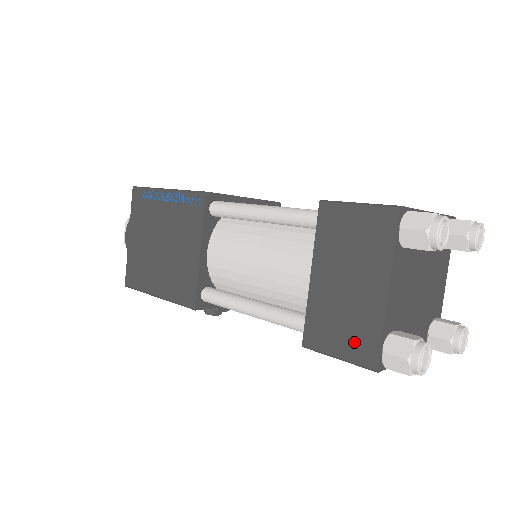
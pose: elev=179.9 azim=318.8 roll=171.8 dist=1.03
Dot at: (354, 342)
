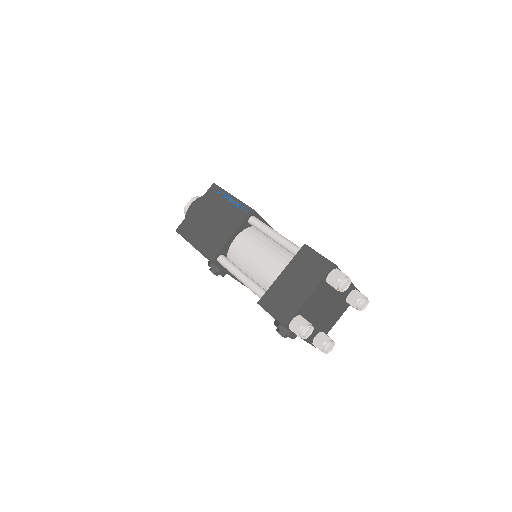
Dot at: (283, 311)
